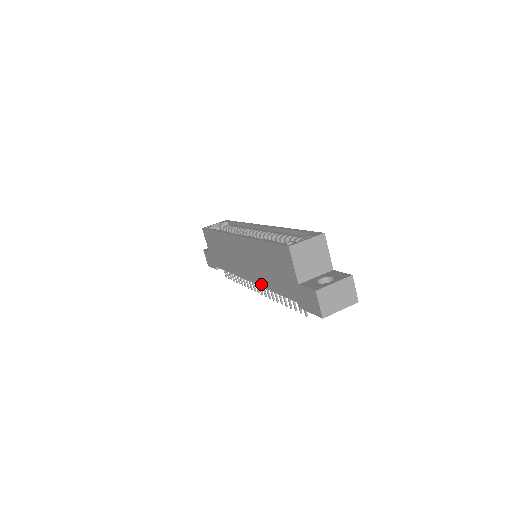
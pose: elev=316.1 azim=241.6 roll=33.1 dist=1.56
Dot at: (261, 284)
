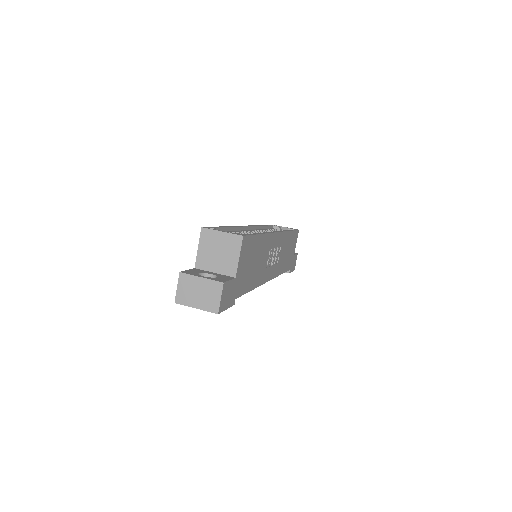
Dot at: occluded
